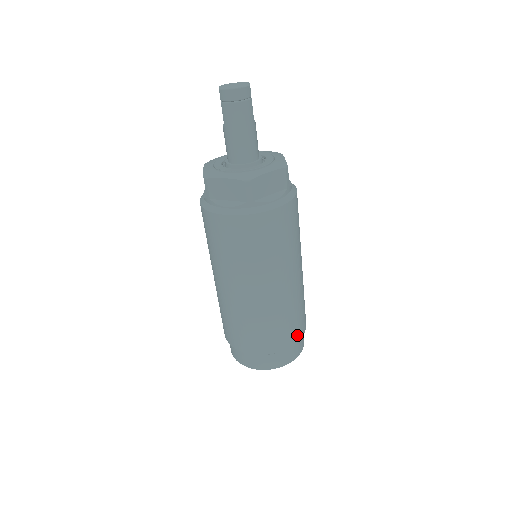
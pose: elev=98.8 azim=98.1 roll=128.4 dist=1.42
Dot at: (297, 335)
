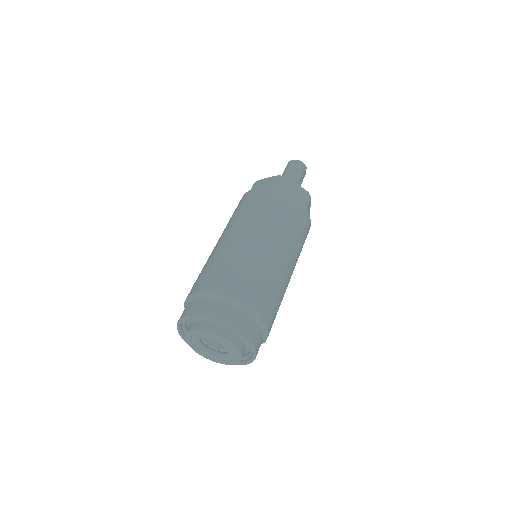
Dot at: (257, 305)
